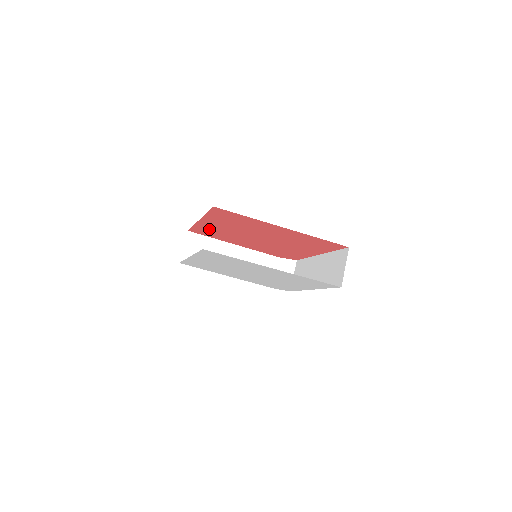
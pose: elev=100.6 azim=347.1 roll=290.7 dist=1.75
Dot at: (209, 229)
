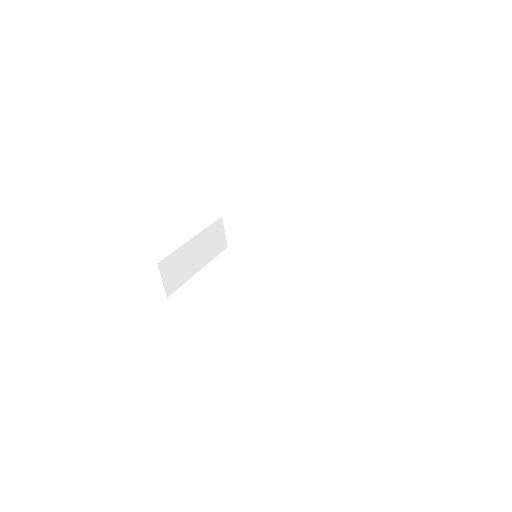
Dot at: occluded
